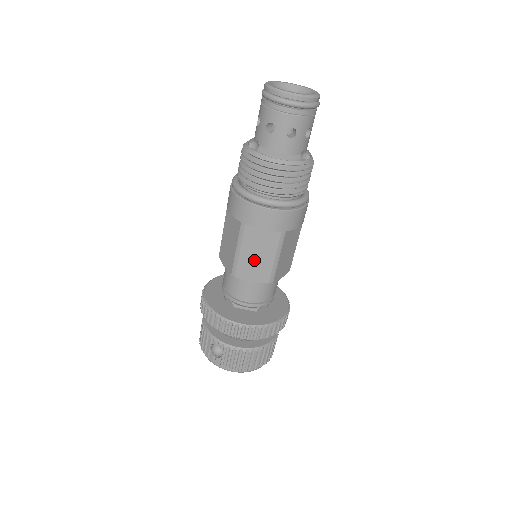
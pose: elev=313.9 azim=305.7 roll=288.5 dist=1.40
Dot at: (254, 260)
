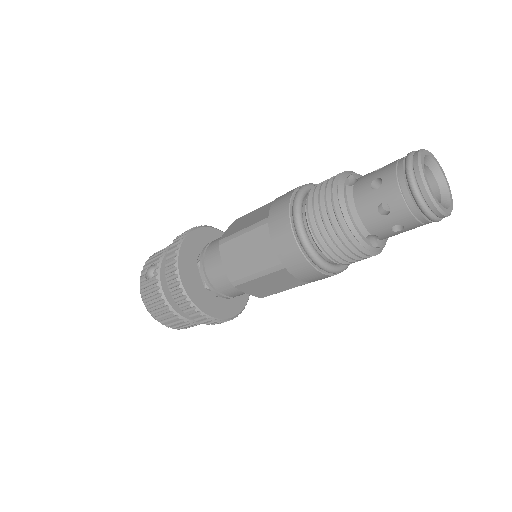
Dot at: (242, 254)
